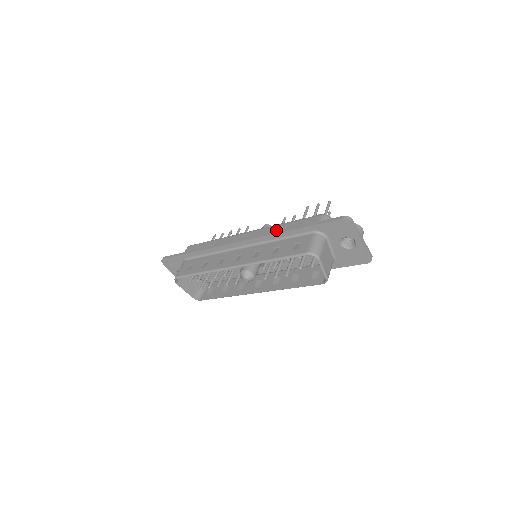
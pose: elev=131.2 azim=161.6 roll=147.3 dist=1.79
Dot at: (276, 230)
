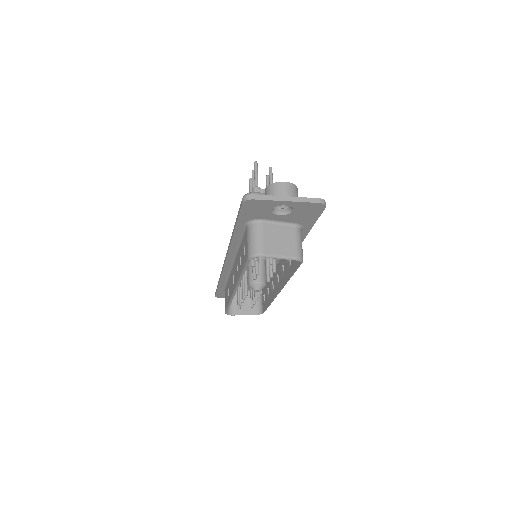
Dot at: occluded
